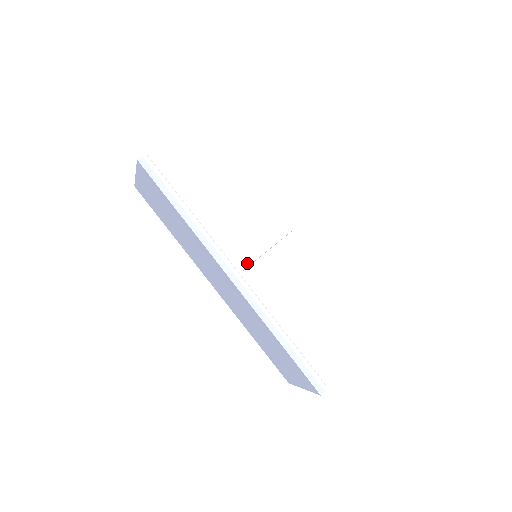
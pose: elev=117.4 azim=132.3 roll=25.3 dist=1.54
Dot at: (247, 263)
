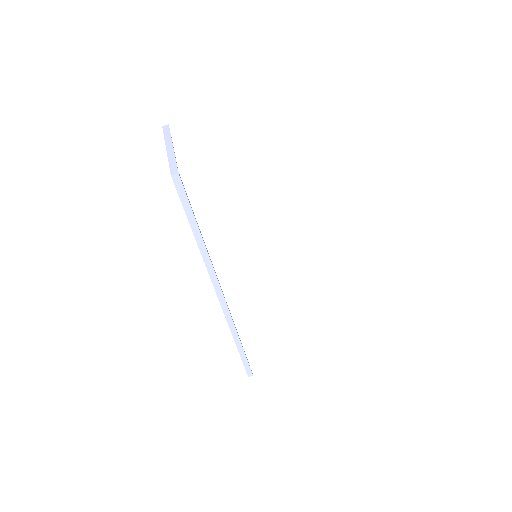
Dot at: (240, 289)
